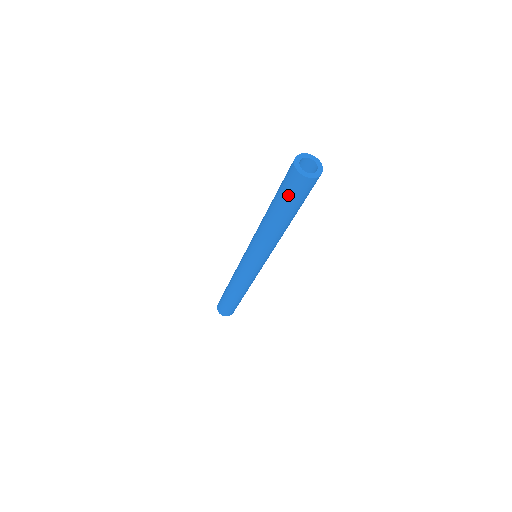
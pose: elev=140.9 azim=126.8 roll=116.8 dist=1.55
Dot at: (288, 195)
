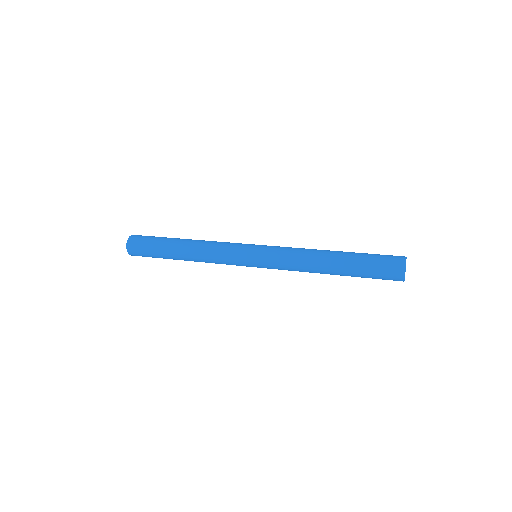
Dot at: (374, 278)
